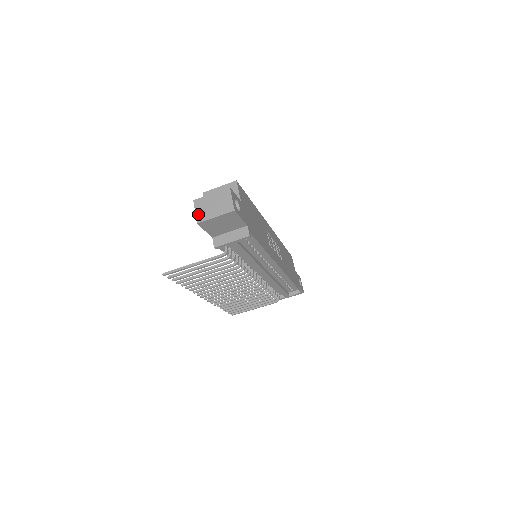
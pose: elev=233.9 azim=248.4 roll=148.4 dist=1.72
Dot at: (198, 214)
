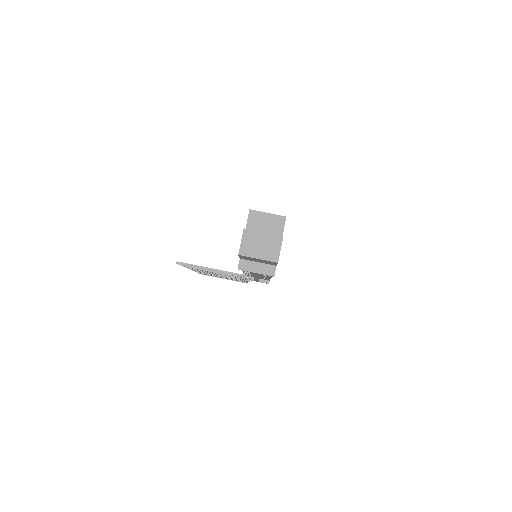
Dot at: (243, 246)
